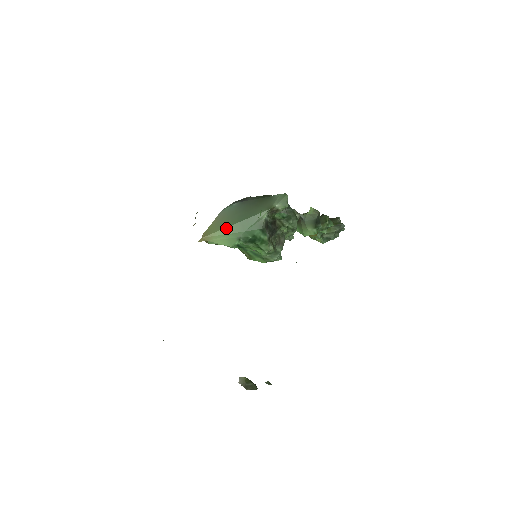
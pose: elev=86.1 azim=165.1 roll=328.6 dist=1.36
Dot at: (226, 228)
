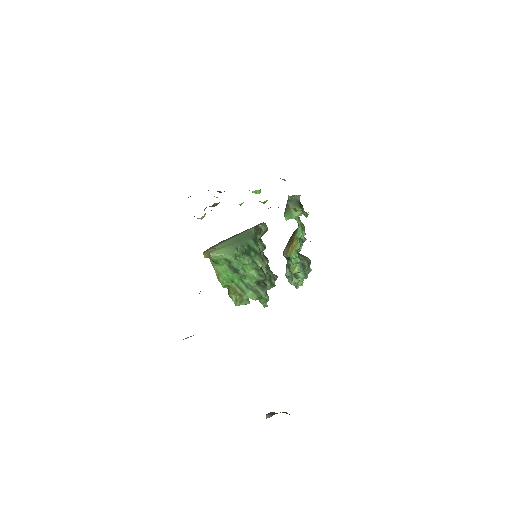
Dot at: (223, 243)
